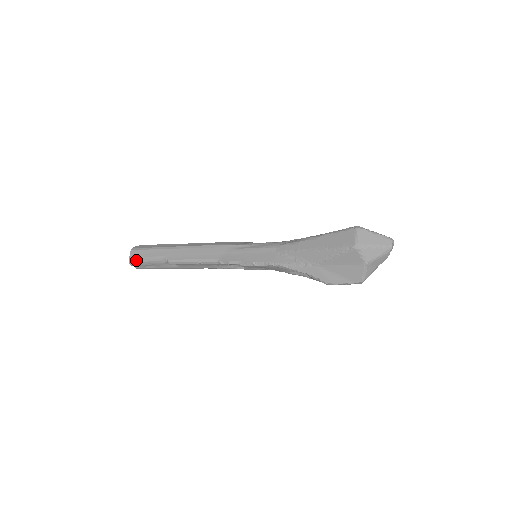
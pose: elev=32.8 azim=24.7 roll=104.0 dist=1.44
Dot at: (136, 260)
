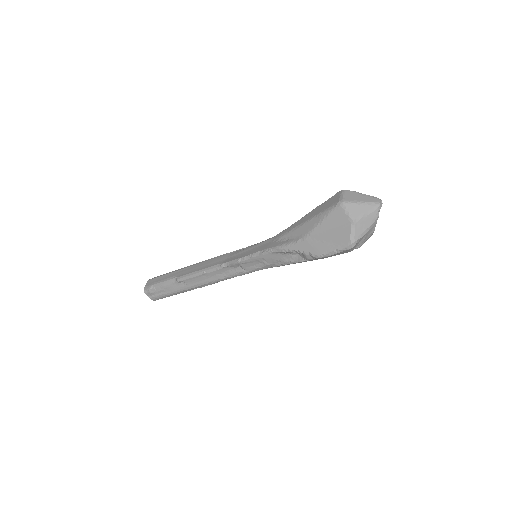
Dot at: (150, 286)
